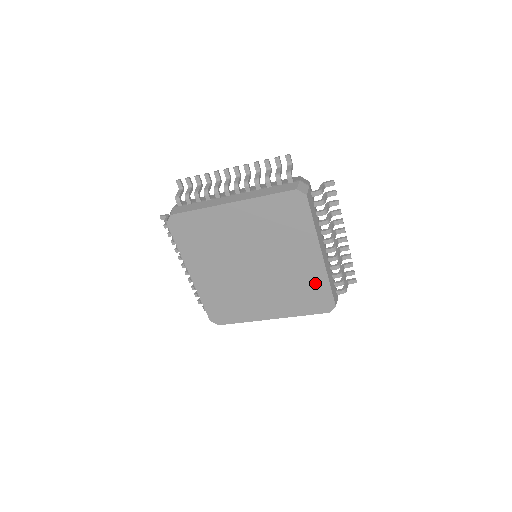
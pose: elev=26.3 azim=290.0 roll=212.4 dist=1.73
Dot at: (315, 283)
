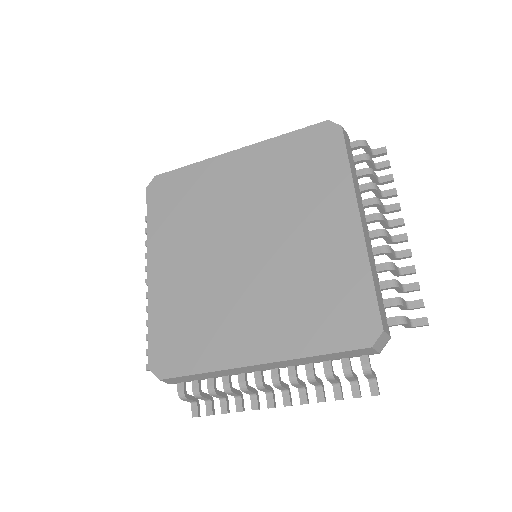
Dot at: (345, 277)
